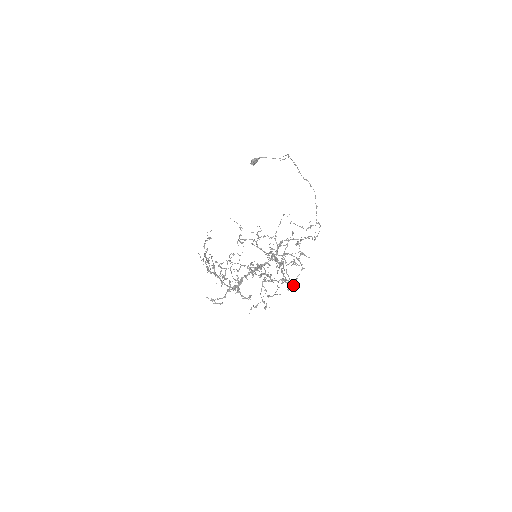
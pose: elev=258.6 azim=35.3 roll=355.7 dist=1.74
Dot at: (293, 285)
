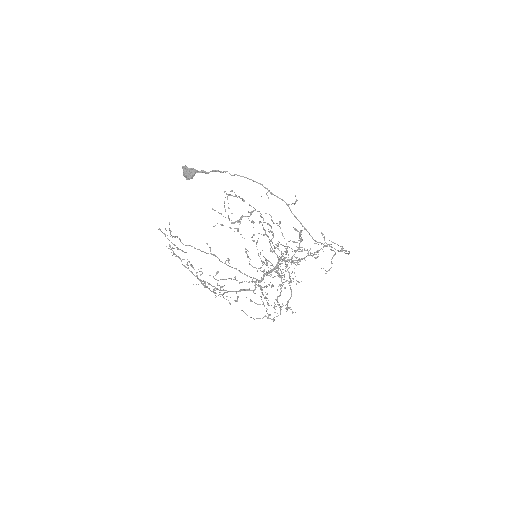
Dot at: occluded
